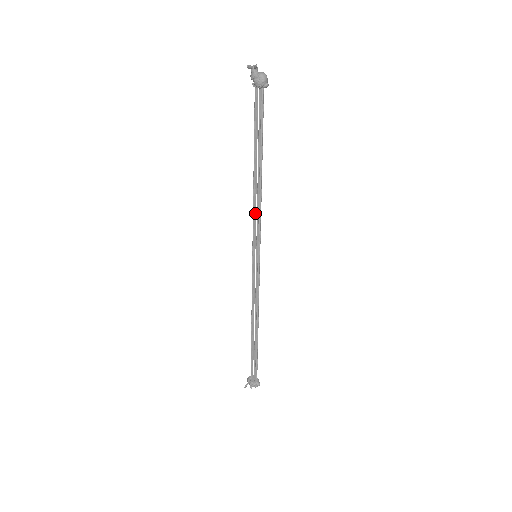
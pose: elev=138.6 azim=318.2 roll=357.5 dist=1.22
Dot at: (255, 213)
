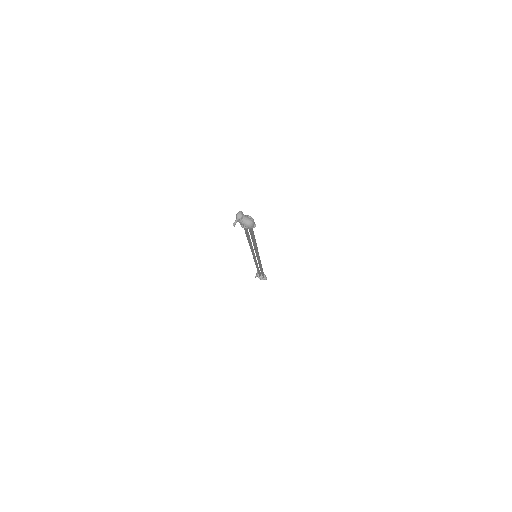
Dot at: (252, 249)
